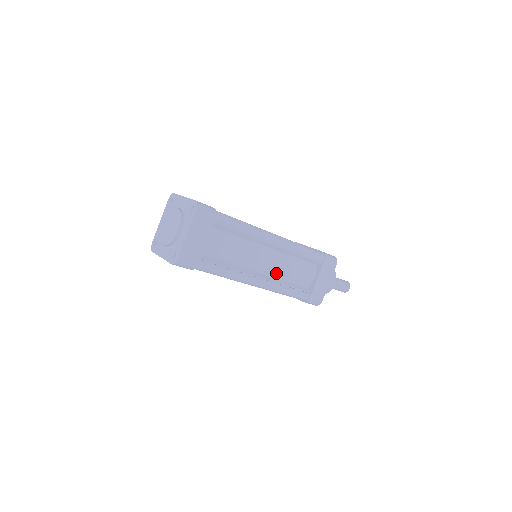
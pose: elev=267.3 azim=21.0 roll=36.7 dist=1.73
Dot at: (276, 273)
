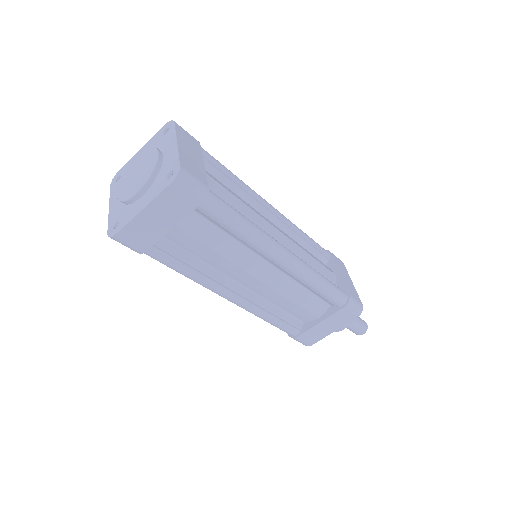
Dot at: (296, 255)
